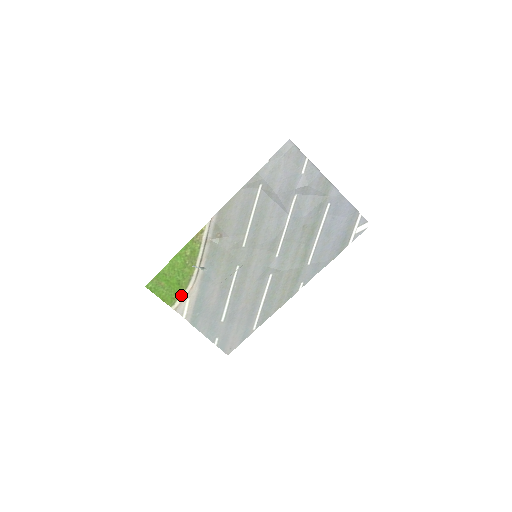
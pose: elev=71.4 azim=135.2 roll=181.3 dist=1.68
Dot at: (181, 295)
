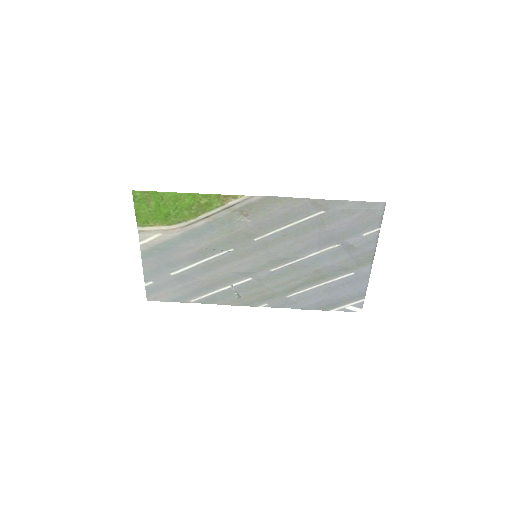
Dot at: (158, 226)
